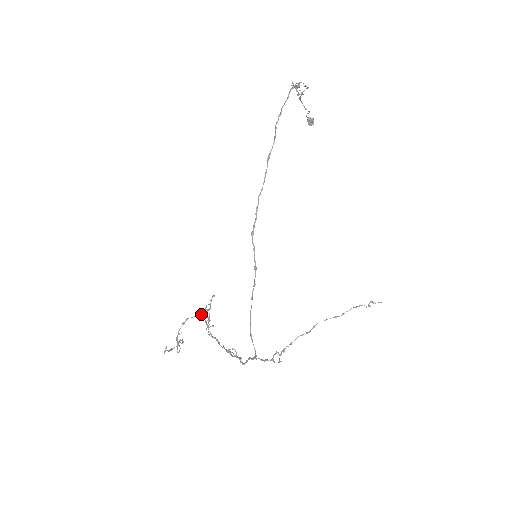
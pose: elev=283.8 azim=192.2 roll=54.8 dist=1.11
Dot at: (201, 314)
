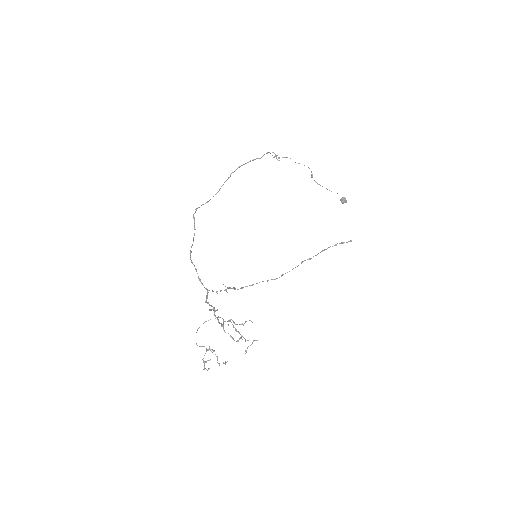
Dot at: (247, 347)
